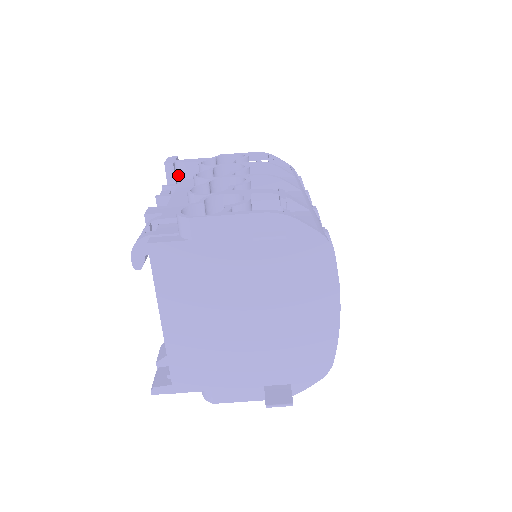
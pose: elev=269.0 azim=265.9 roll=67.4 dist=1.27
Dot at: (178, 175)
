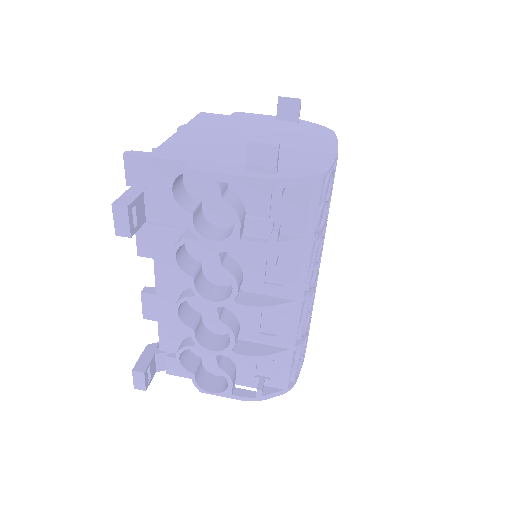
Dot at: occluded
